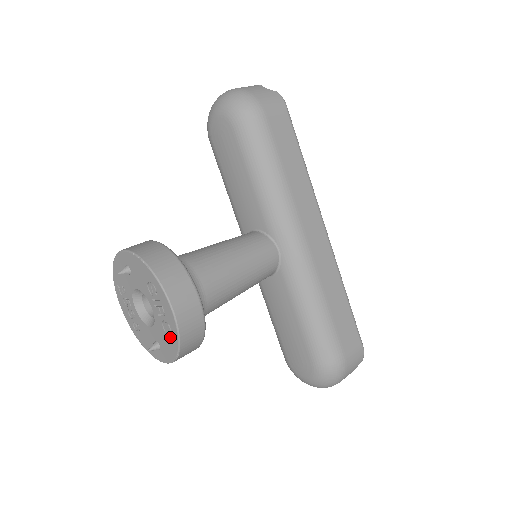
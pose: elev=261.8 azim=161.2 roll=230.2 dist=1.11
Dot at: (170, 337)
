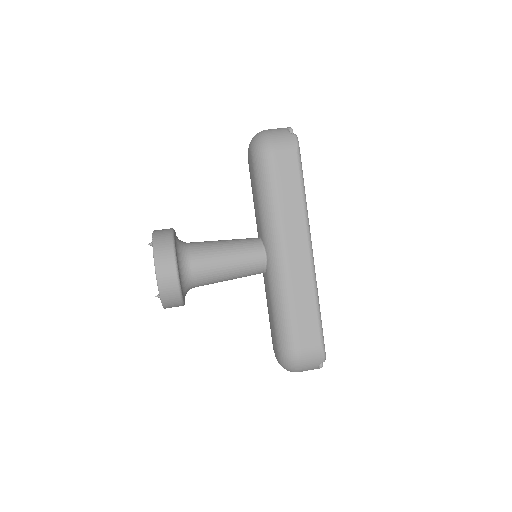
Dot at: occluded
